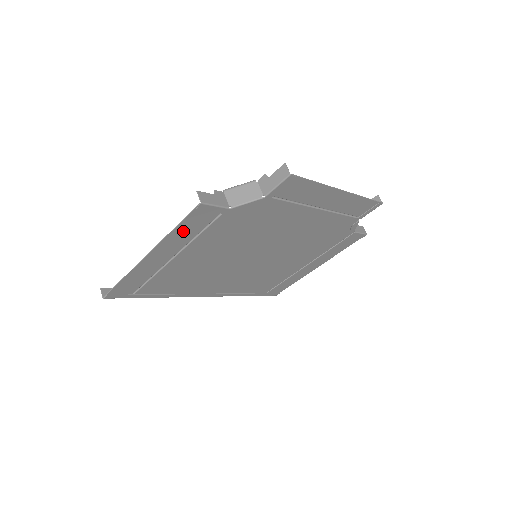
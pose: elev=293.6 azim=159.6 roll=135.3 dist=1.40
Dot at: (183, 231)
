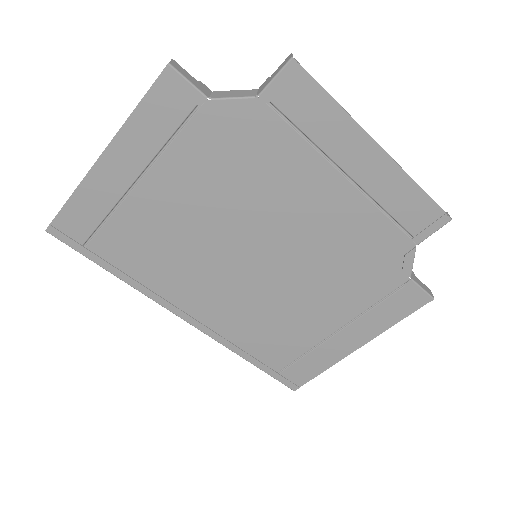
Dot at: (147, 122)
